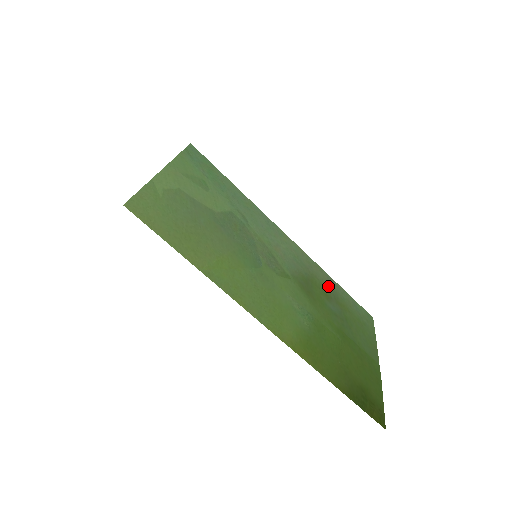
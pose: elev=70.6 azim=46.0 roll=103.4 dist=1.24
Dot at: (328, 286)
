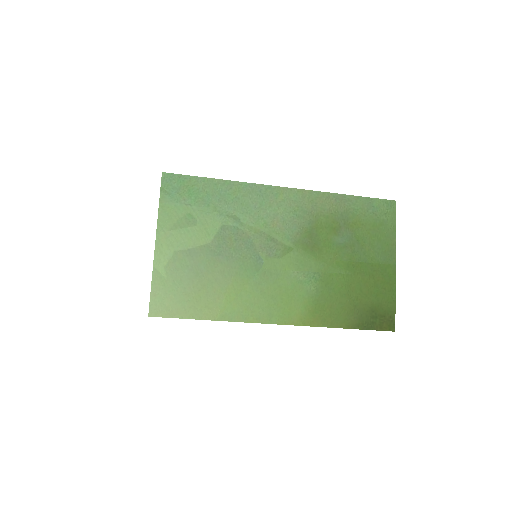
Dot at: (336, 213)
